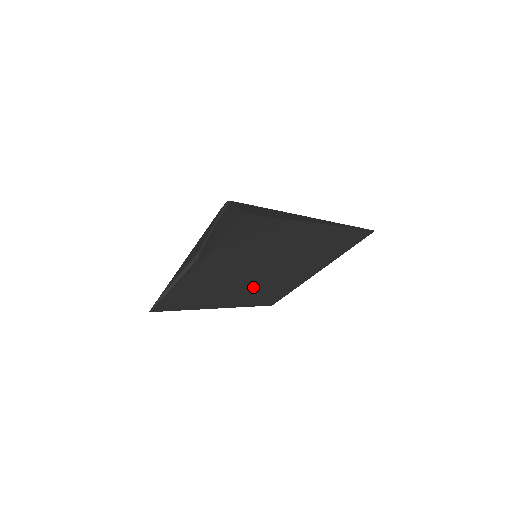
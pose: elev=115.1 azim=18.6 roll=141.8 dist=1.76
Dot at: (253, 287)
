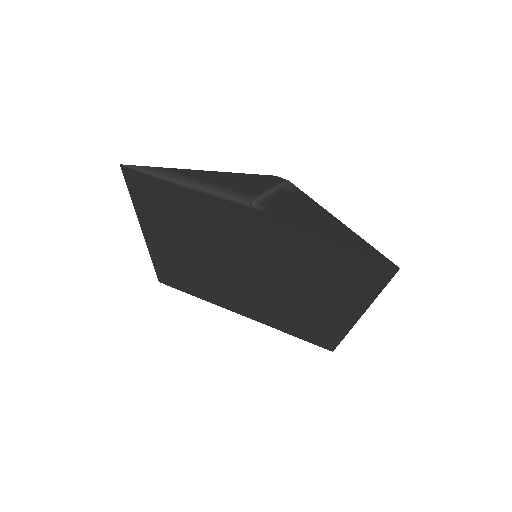
Dot at: (205, 268)
